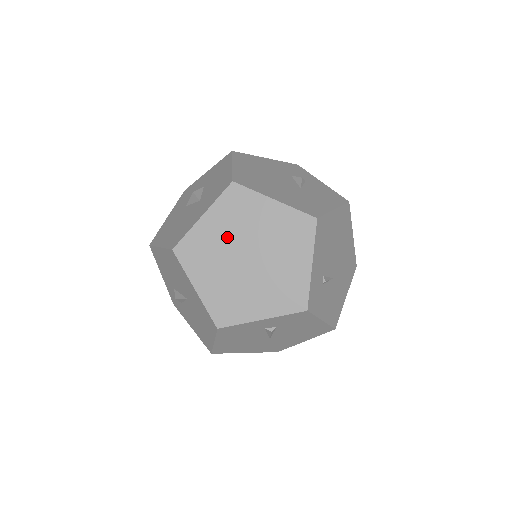
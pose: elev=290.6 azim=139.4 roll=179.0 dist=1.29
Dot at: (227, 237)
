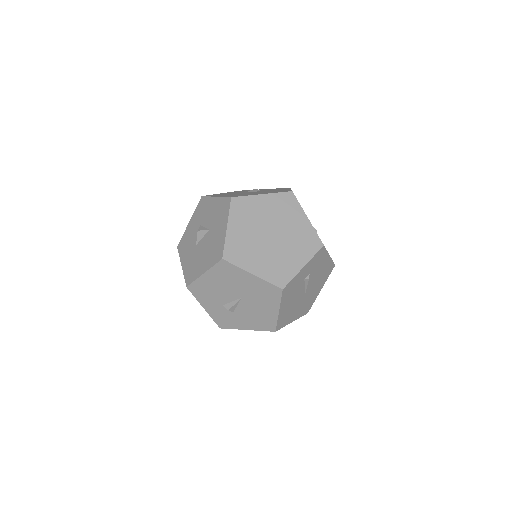
Dot at: (250, 231)
